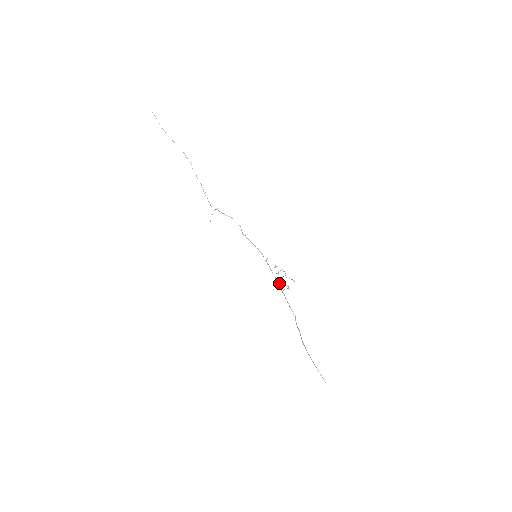
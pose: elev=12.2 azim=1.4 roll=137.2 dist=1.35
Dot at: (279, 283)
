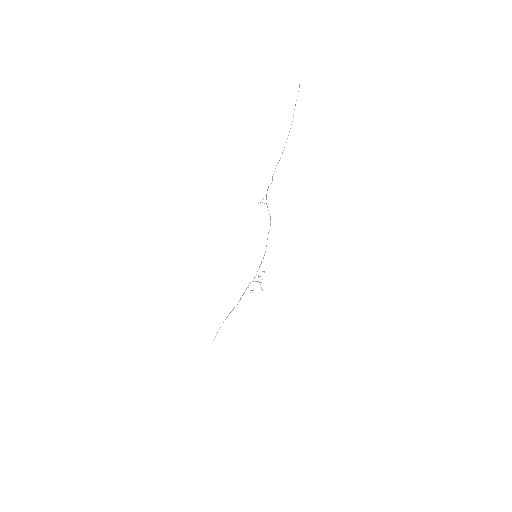
Dot at: (252, 281)
